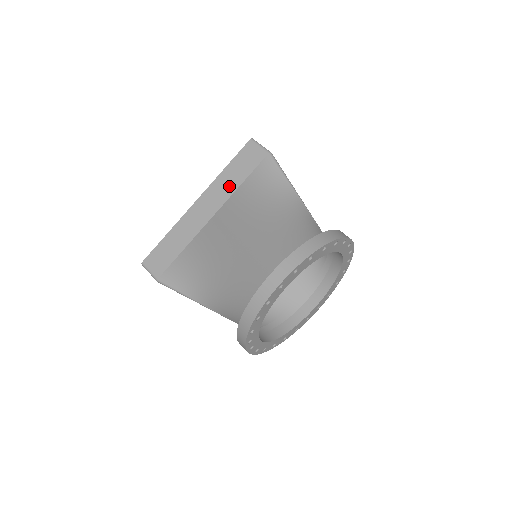
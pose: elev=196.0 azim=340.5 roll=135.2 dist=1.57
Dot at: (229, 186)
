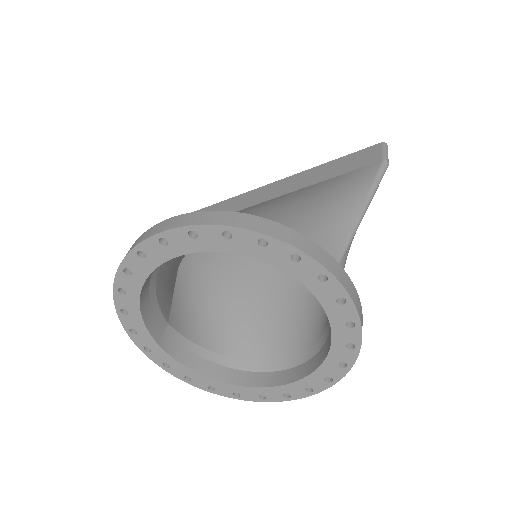
Dot at: (314, 178)
